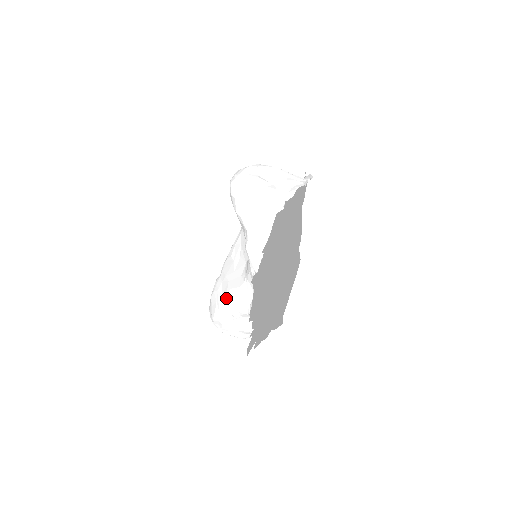
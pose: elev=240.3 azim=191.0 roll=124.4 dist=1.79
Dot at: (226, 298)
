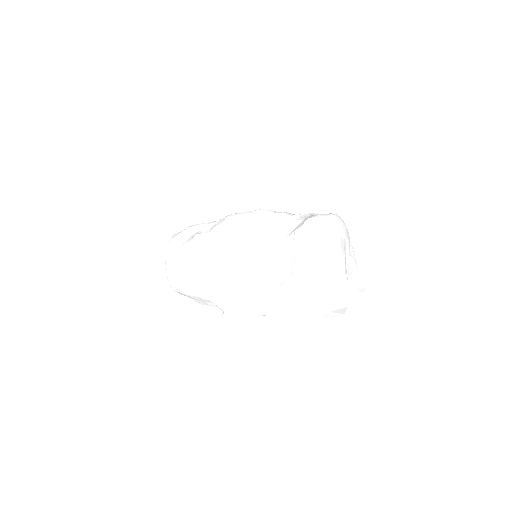
Dot at: (211, 282)
